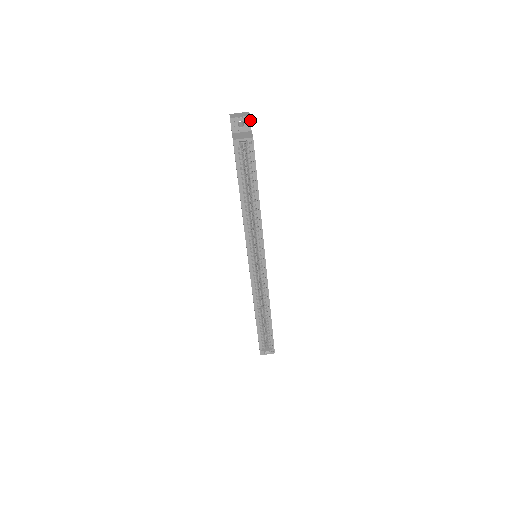
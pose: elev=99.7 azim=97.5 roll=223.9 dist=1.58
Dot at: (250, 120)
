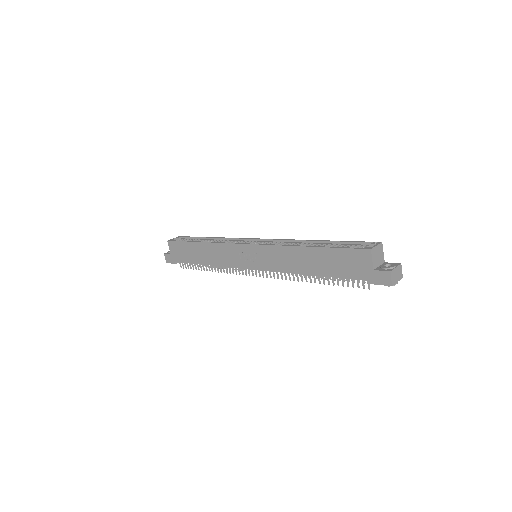
Dot at: occluded
